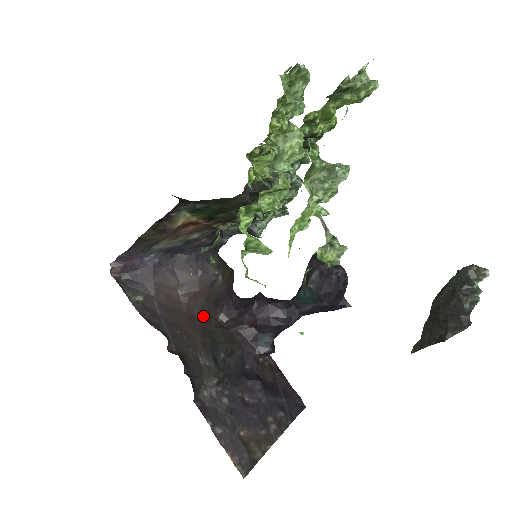
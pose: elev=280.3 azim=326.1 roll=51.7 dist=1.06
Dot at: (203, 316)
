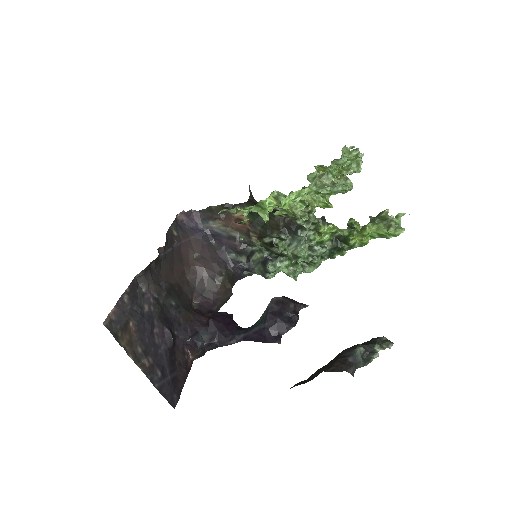
Dot at: (189, 285)
